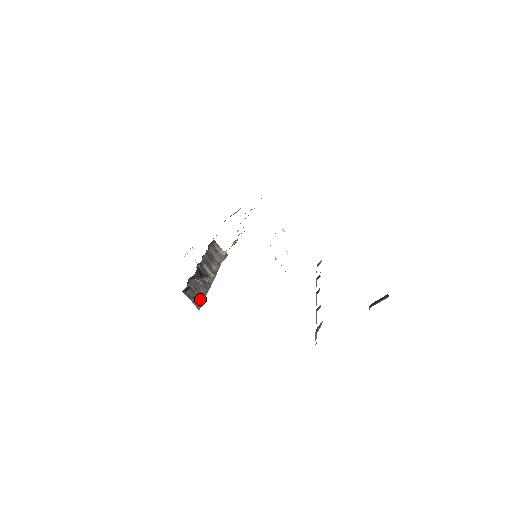
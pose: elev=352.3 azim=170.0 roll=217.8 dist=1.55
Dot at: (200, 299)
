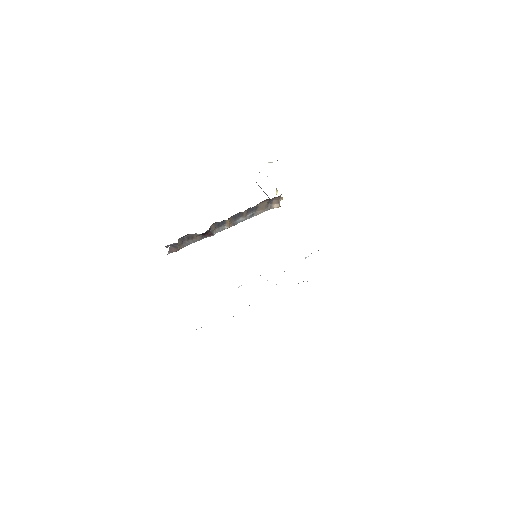
Dot at: (181, 246)
